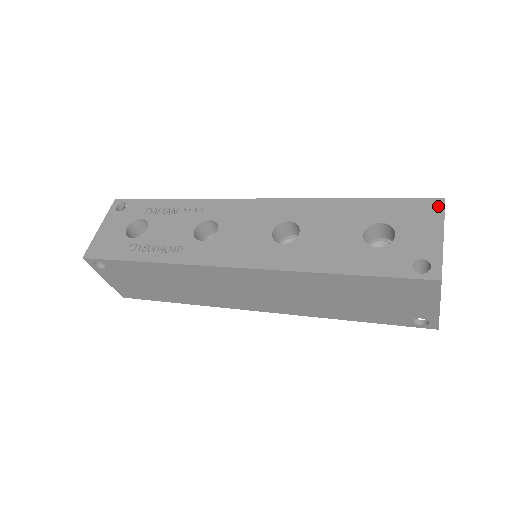
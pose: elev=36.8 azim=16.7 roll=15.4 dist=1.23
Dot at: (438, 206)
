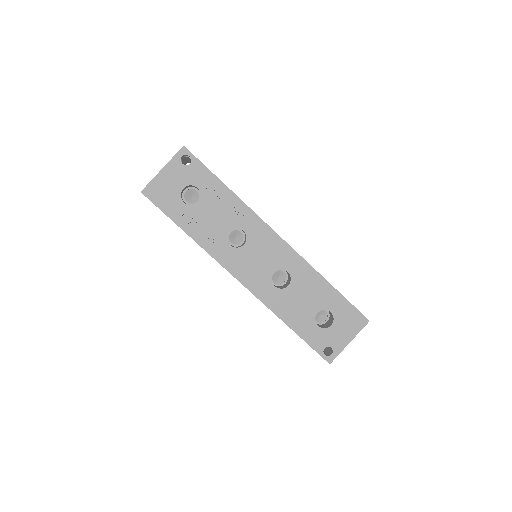
Dot at: (363, 323)
